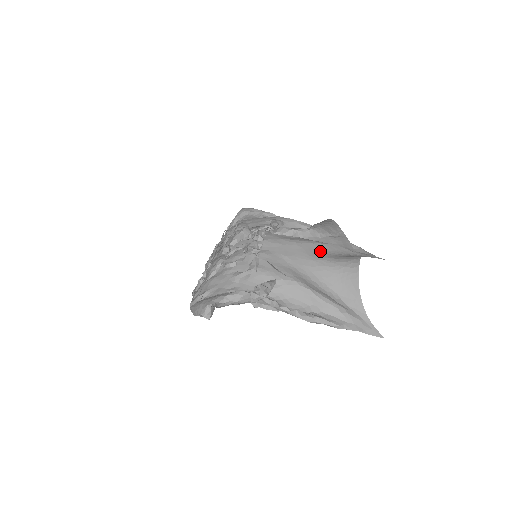
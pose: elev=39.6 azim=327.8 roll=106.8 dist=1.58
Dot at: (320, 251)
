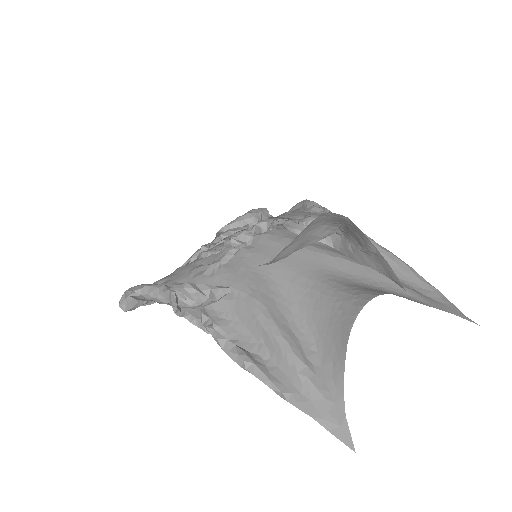
Dot at: (334, 269)
